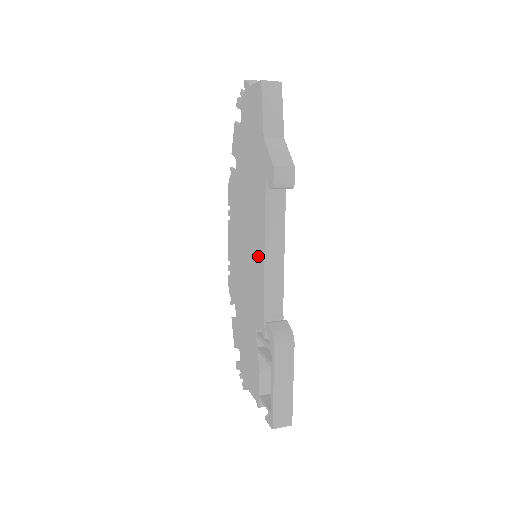
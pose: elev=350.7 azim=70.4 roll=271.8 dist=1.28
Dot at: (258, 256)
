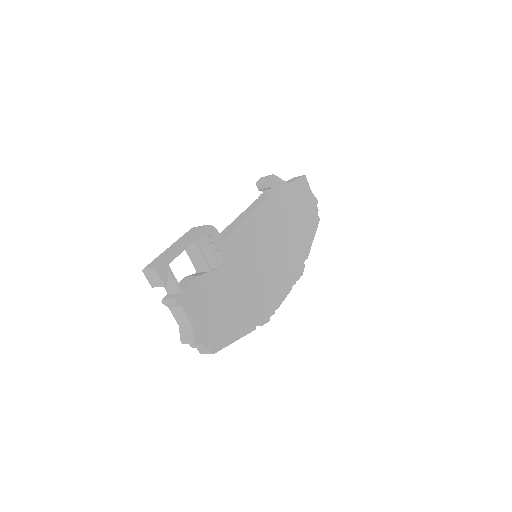
Dot at: occluded
